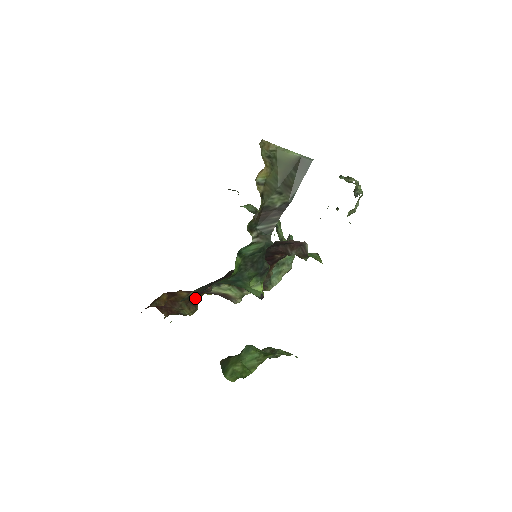
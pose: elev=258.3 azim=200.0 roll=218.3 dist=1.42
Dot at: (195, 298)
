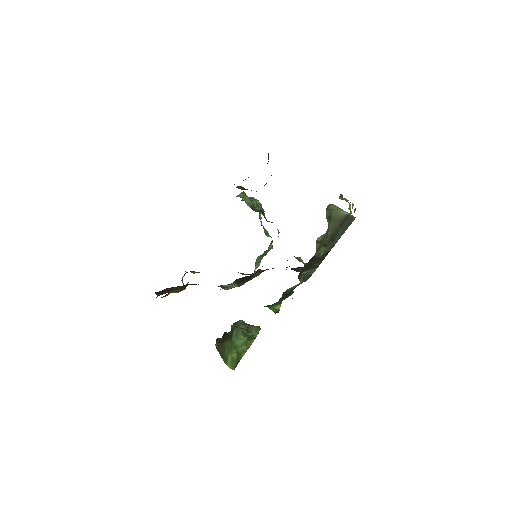
Dot at: (188, 282)
